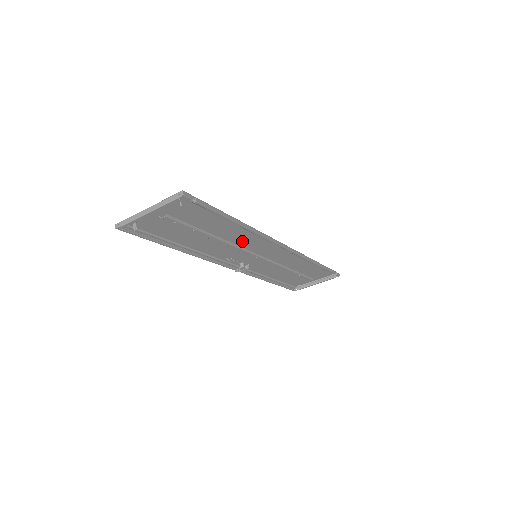
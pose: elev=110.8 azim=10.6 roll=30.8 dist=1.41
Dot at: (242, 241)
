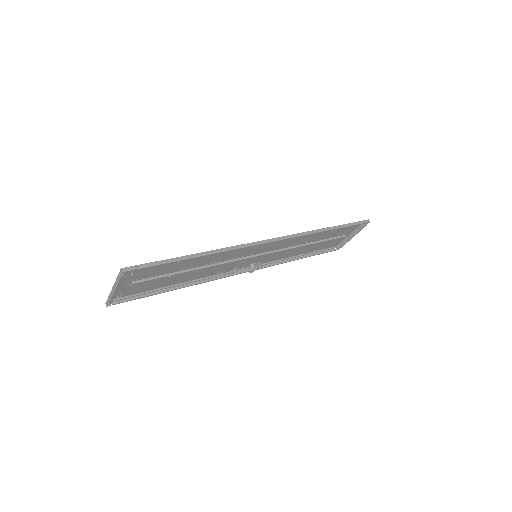
Dot at: (226, 257)
